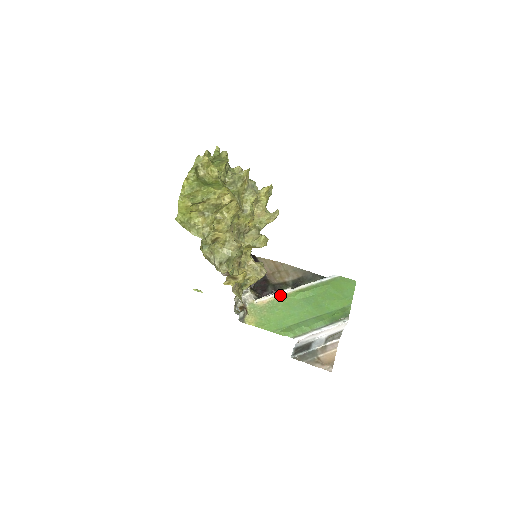
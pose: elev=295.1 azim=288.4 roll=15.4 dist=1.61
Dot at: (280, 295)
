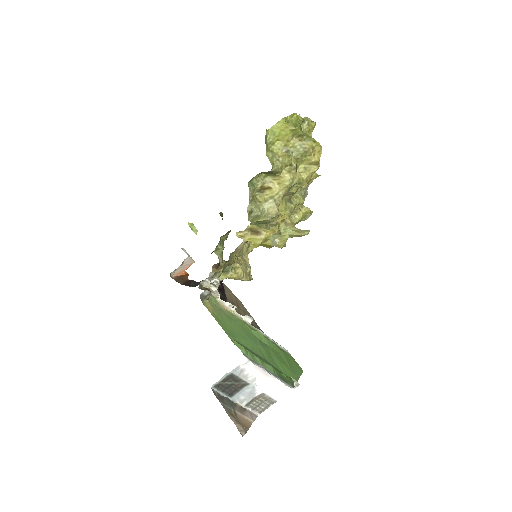
Dot at: (240, 317)
